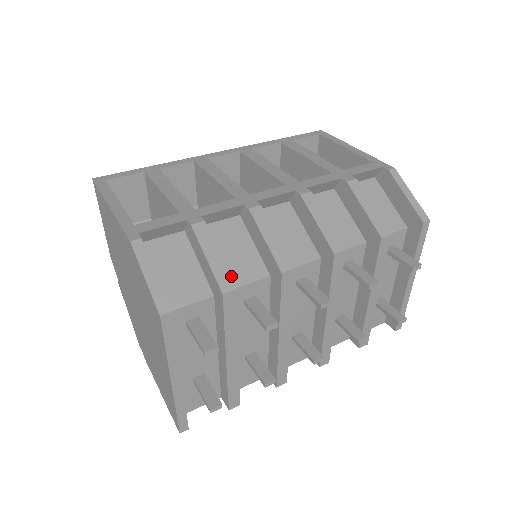
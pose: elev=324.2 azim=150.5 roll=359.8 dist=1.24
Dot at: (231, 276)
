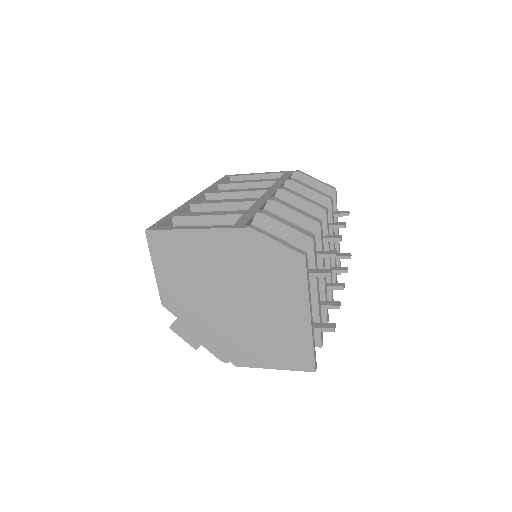
Dot at: occluded
